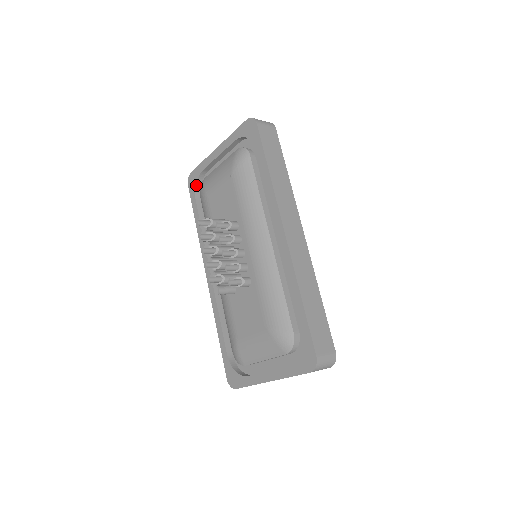
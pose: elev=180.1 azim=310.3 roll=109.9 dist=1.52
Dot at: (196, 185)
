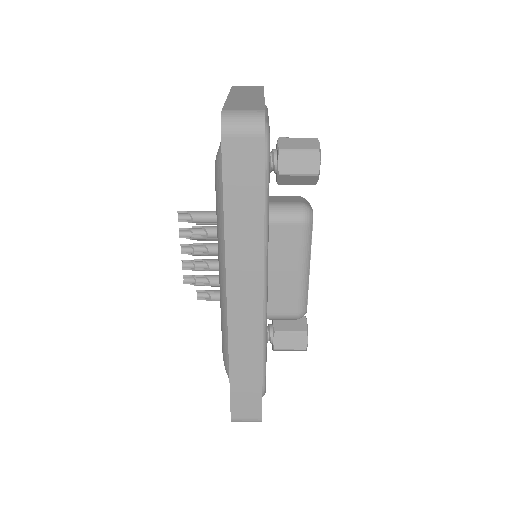
Dot at: occluded
